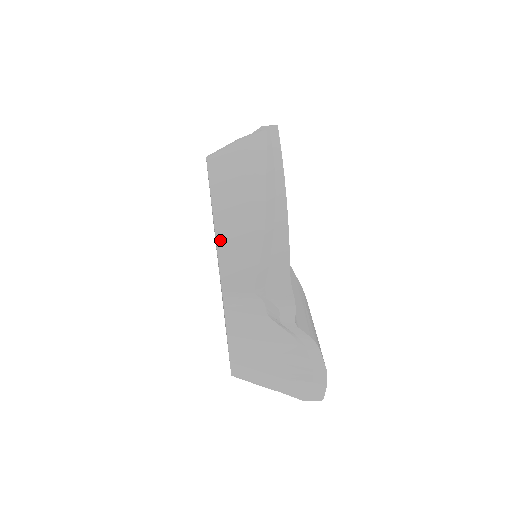
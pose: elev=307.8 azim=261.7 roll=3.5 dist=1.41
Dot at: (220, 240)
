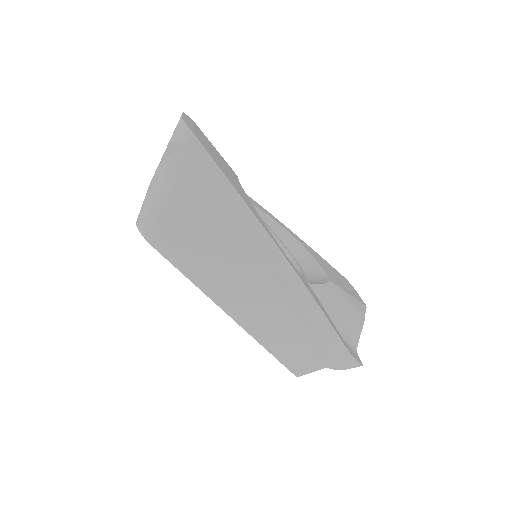
Dot at: (257, 336)
